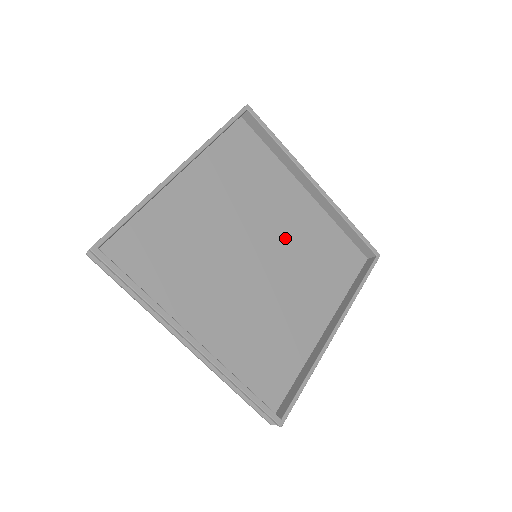
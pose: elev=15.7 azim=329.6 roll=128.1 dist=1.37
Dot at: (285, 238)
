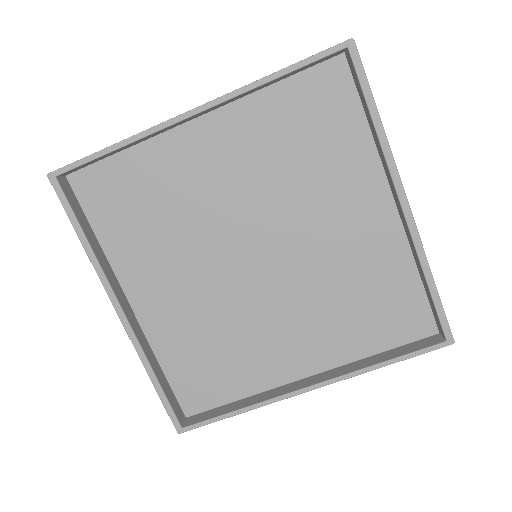
Dot at: (314, 252)
